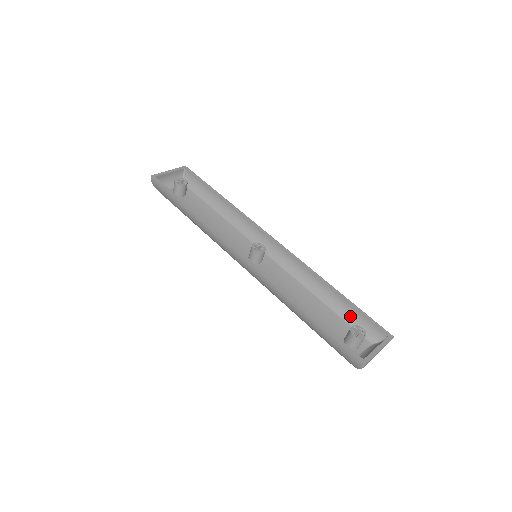
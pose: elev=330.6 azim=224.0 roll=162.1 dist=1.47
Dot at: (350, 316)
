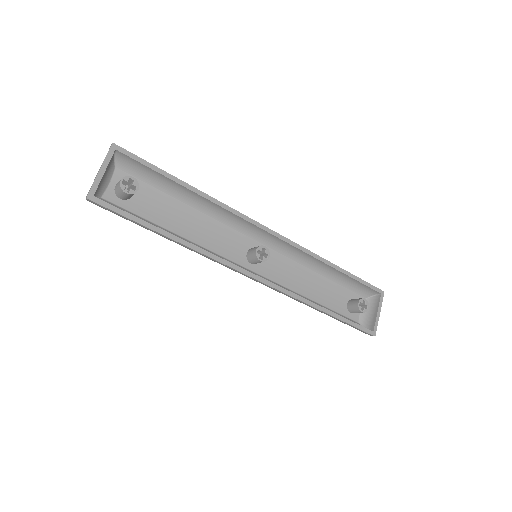
Dot at: (348, 283)
